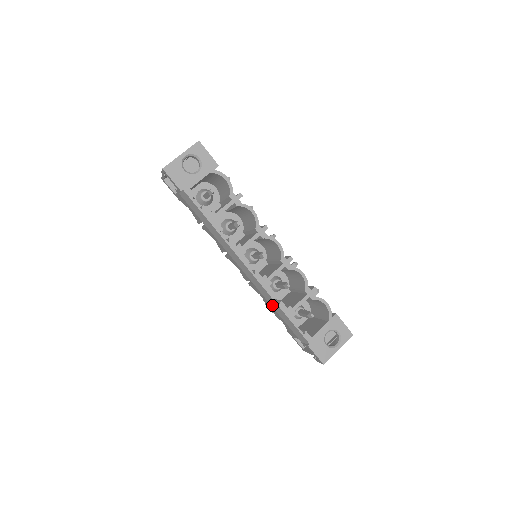
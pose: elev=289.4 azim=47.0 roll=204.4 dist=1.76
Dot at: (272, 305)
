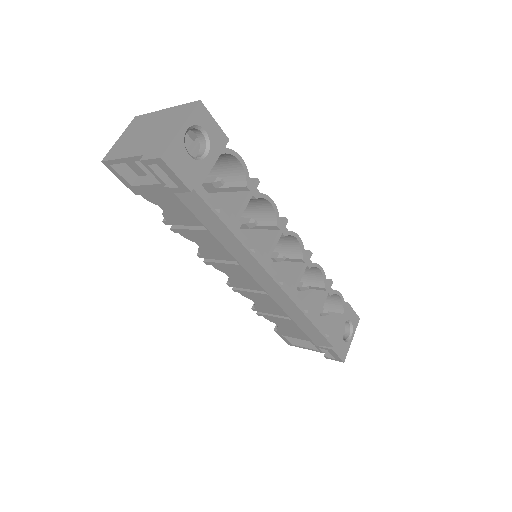
Dot at: (292, 316)
